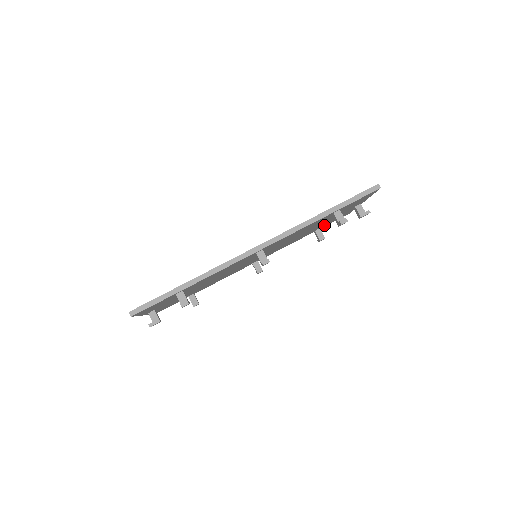
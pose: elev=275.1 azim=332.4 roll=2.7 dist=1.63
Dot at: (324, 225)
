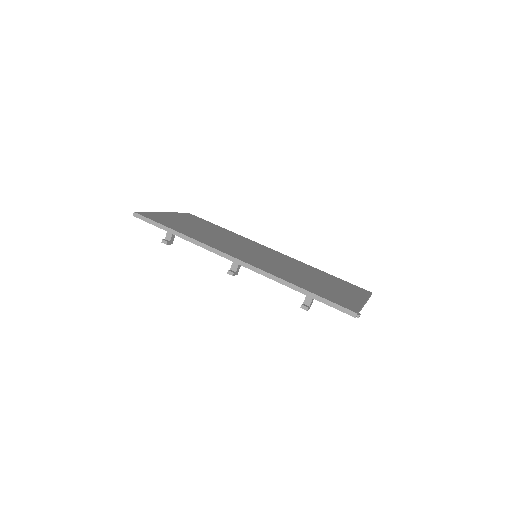
Dot at: occluded
